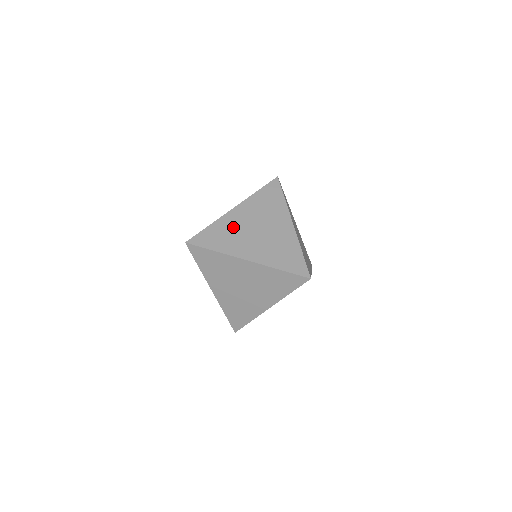
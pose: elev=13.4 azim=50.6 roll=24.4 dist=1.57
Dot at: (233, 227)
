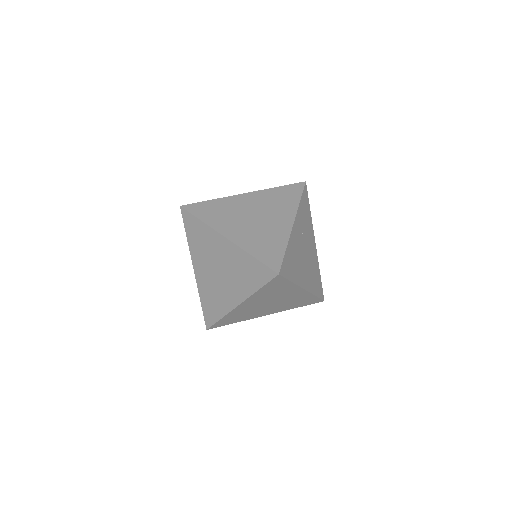
Dot at: occluded
